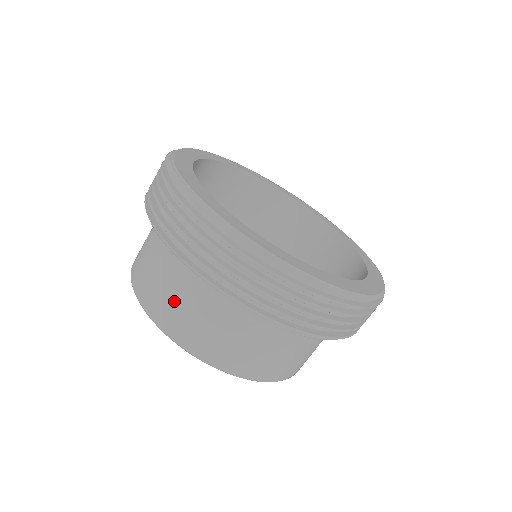
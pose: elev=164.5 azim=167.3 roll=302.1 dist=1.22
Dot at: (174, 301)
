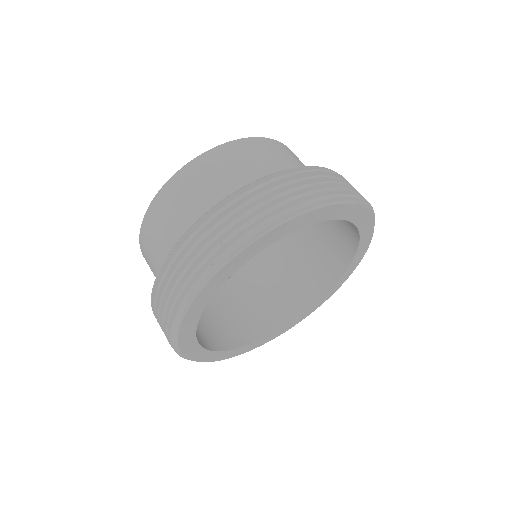
Dot at: (151, 262)
